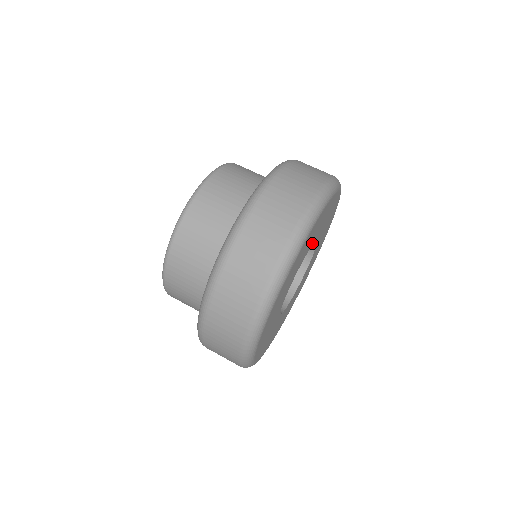
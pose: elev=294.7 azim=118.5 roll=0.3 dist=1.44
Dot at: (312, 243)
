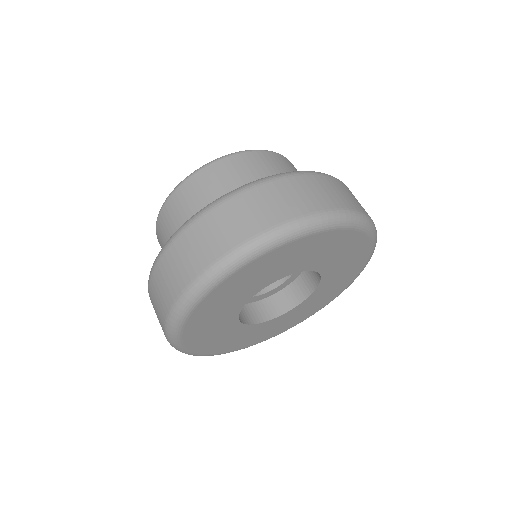
Dot at: (261, 287)
